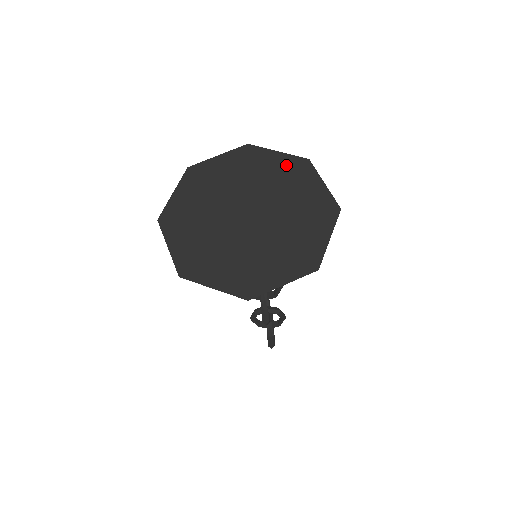
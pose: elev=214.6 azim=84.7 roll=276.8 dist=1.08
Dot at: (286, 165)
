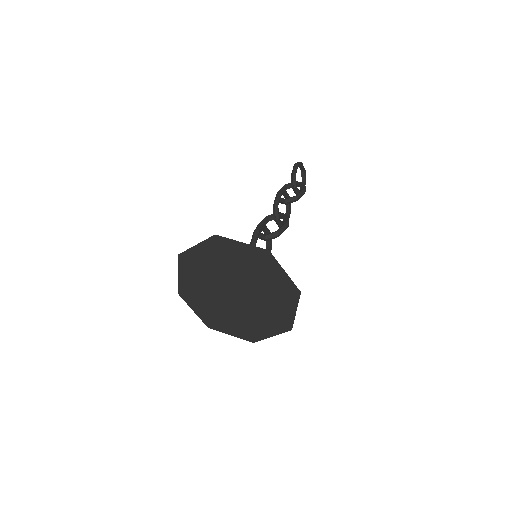
Dot at: (252, 255)
